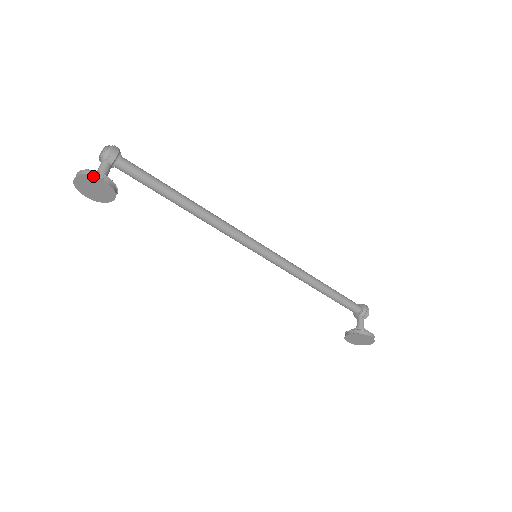
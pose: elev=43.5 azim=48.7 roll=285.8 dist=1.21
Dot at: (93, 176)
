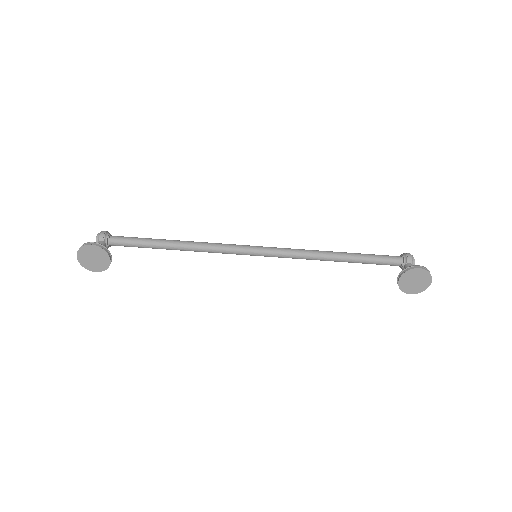
Dot at: (84, 246)
